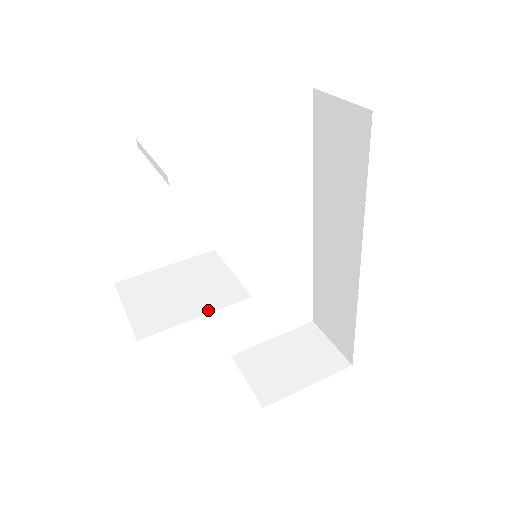
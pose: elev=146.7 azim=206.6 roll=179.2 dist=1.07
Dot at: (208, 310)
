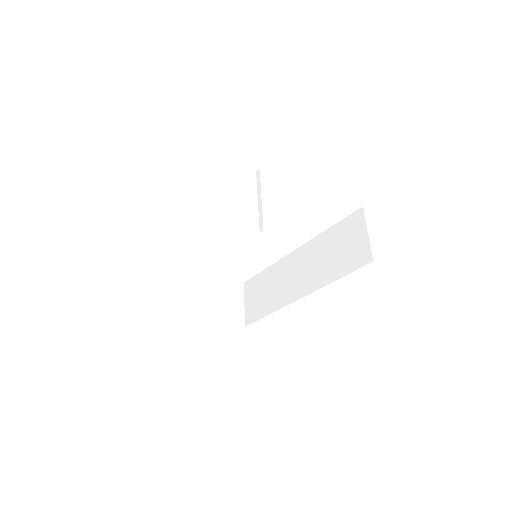
Dot at: (214, 273)
